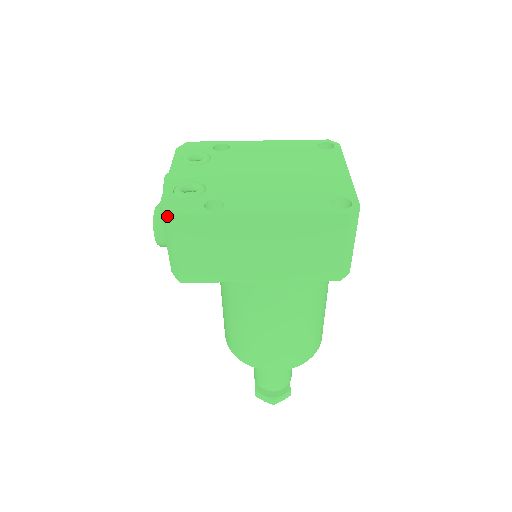
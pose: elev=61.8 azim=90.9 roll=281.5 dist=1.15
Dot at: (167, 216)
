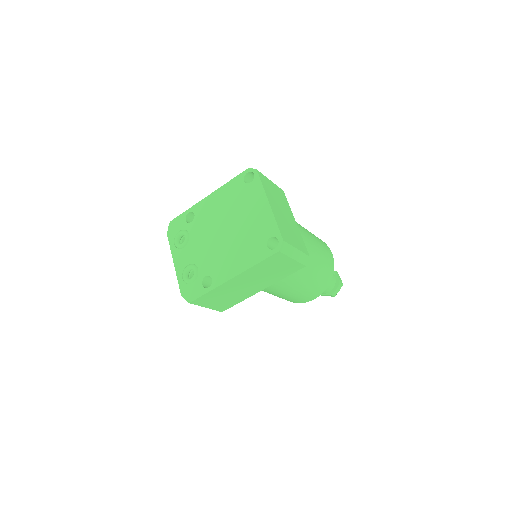
Dot at: occluded
